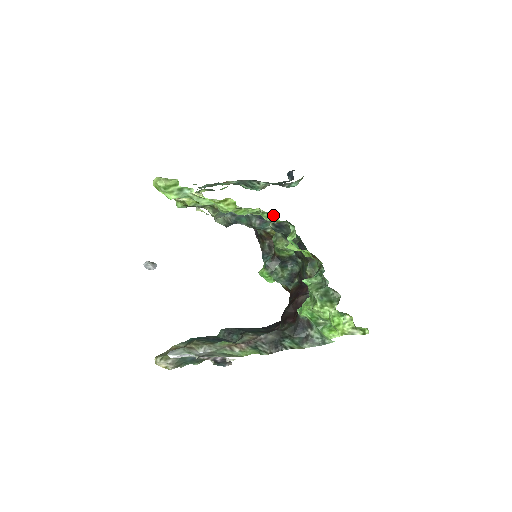
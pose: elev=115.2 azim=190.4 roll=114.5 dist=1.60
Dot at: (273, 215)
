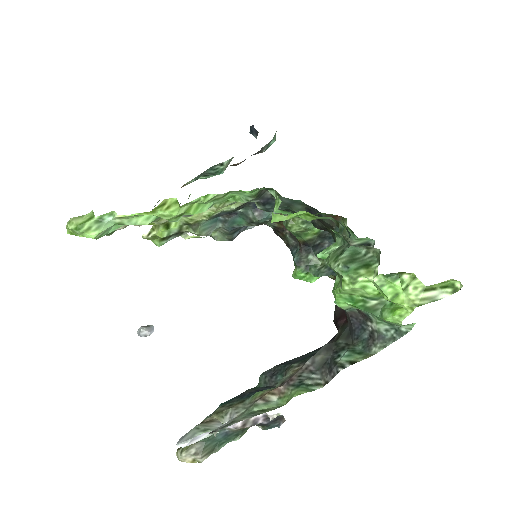
Dot at: occluded
